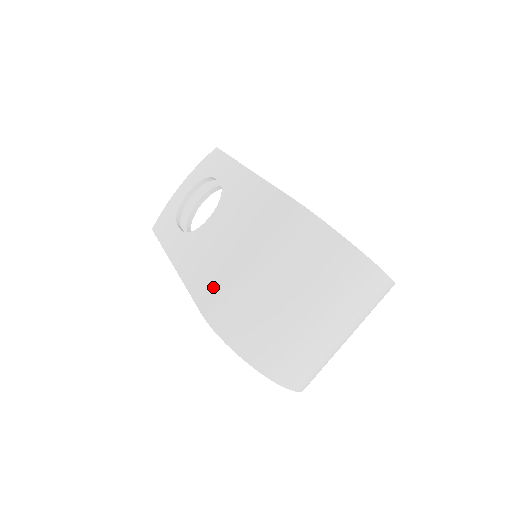
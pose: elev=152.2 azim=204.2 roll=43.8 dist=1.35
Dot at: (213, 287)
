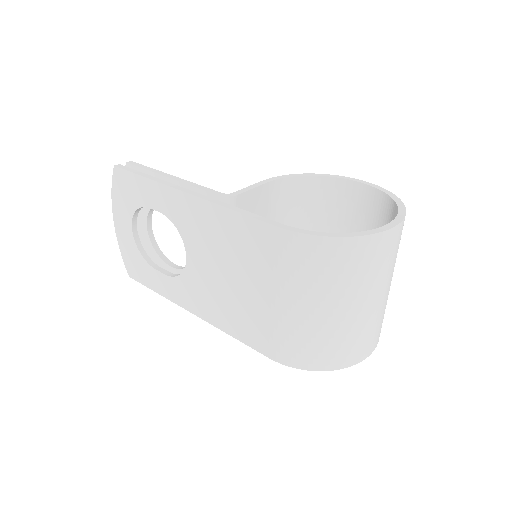
Dot at: (258, 332)
